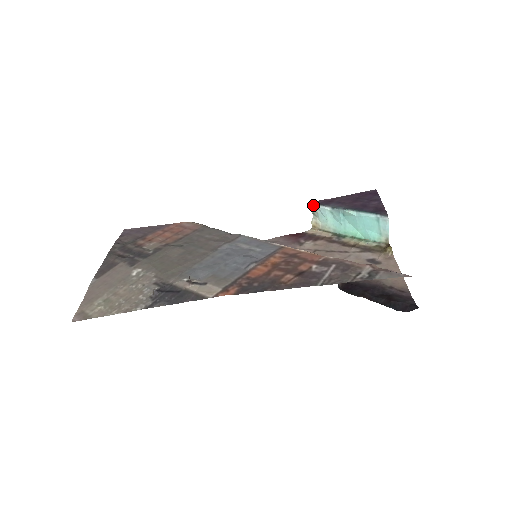
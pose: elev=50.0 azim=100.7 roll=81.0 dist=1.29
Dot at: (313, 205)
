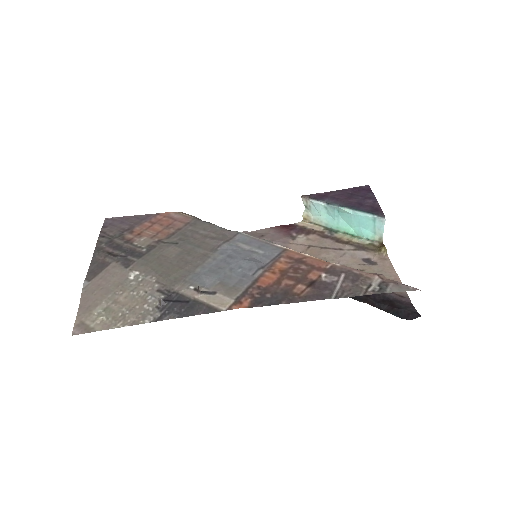
Dot at: (307, 199)
